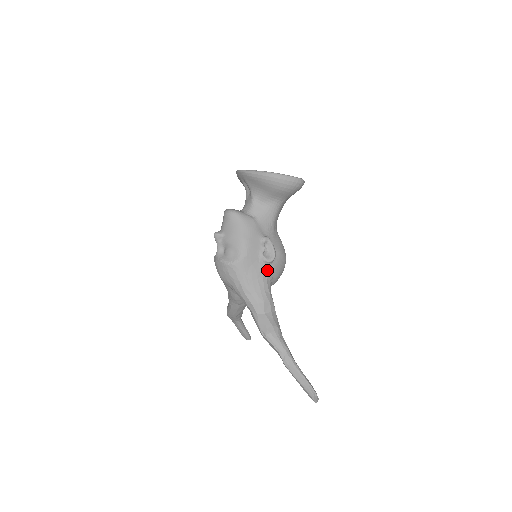
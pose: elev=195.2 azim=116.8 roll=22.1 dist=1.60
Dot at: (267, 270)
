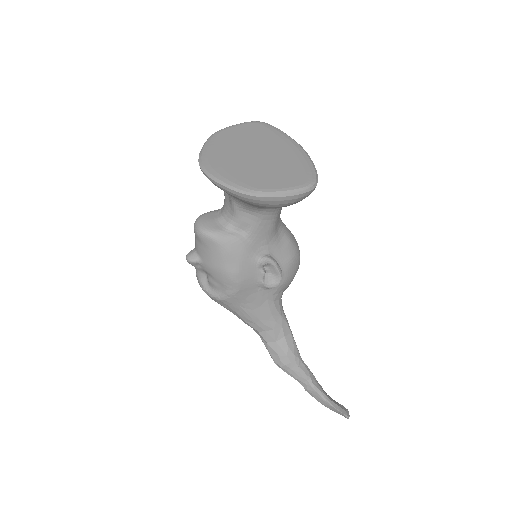
Dot at: (272, 293)
